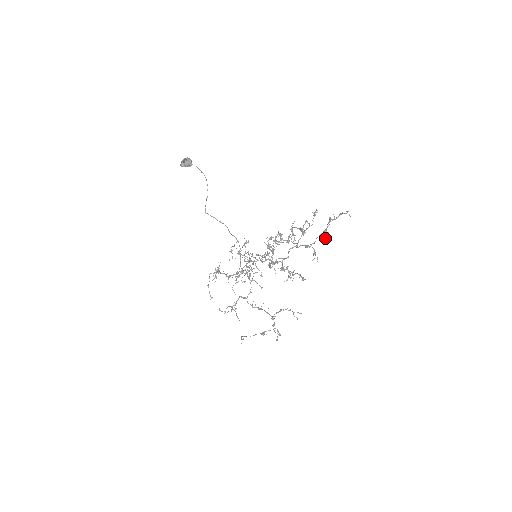
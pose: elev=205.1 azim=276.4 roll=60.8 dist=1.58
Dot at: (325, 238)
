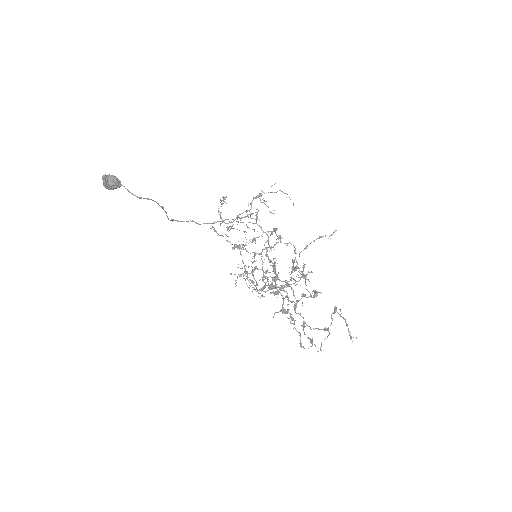
Dot at: occluded
